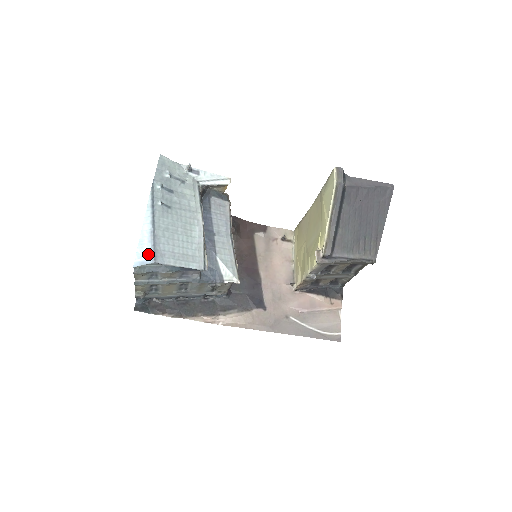
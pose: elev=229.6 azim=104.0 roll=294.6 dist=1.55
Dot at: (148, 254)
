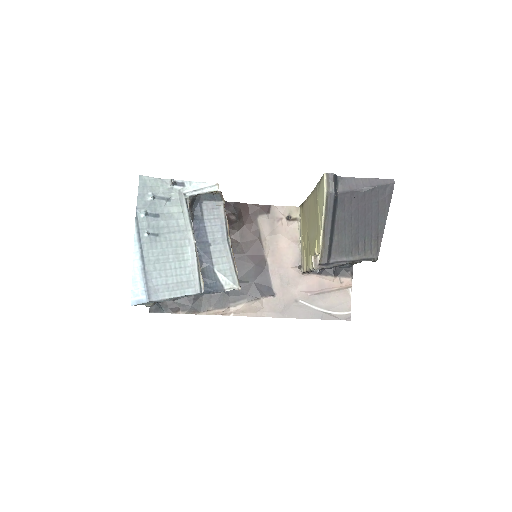
Dot at: (142, 293)
